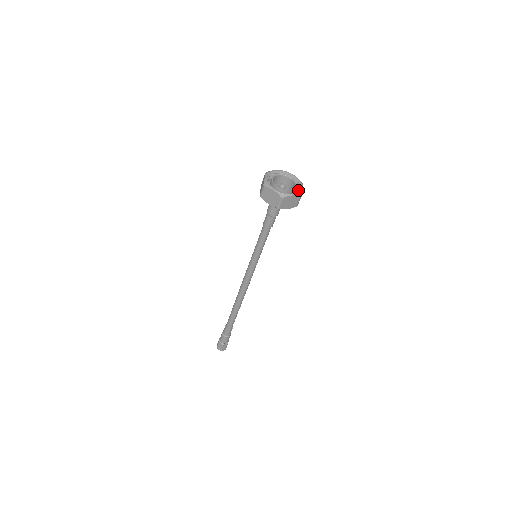
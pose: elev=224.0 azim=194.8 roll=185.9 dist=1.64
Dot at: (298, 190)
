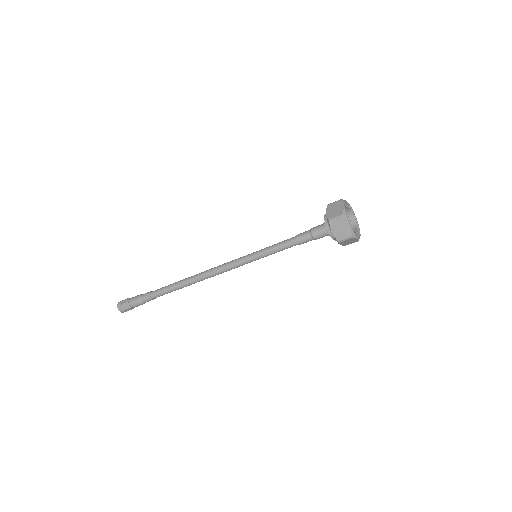
Dot at: occluded
